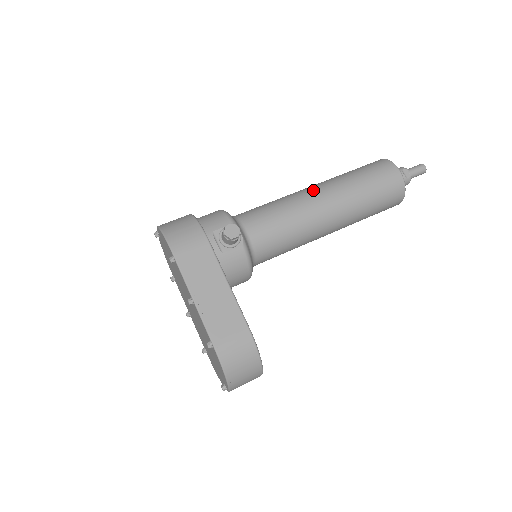
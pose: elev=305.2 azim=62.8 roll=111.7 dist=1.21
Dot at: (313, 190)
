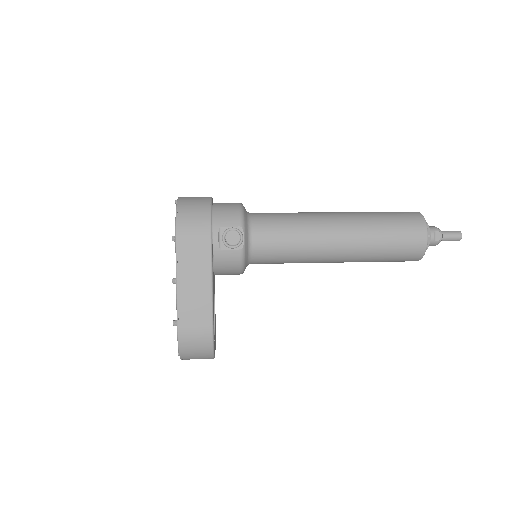
Dot at: (333, 220)
